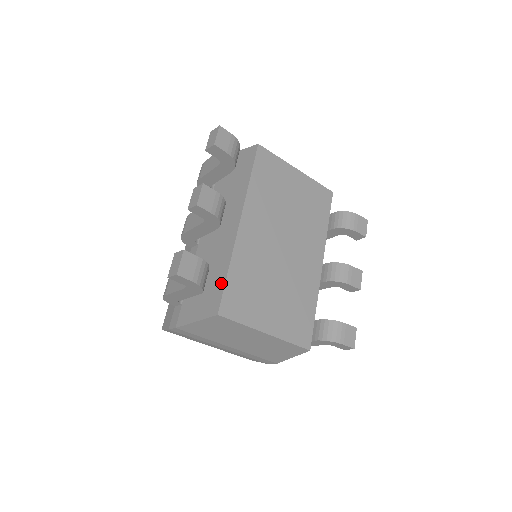
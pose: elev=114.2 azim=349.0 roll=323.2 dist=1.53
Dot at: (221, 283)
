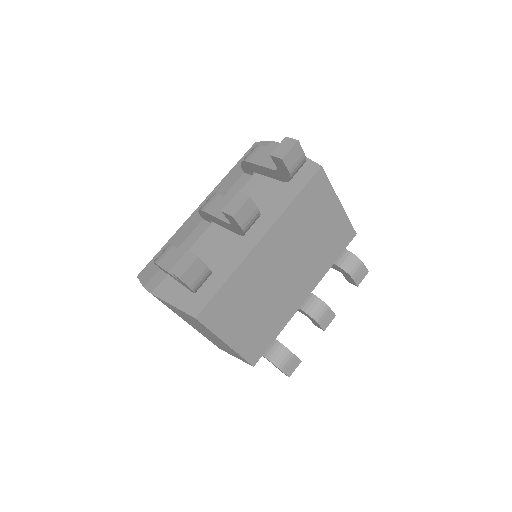
Dot at: (213, 288)
